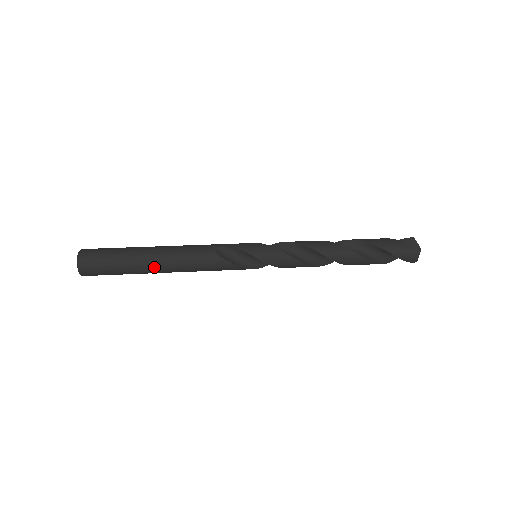
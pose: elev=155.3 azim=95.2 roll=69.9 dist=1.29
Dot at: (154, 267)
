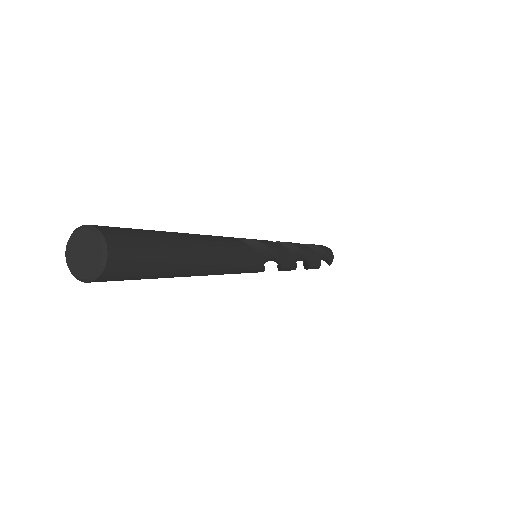
Dot at: (198, 251)
